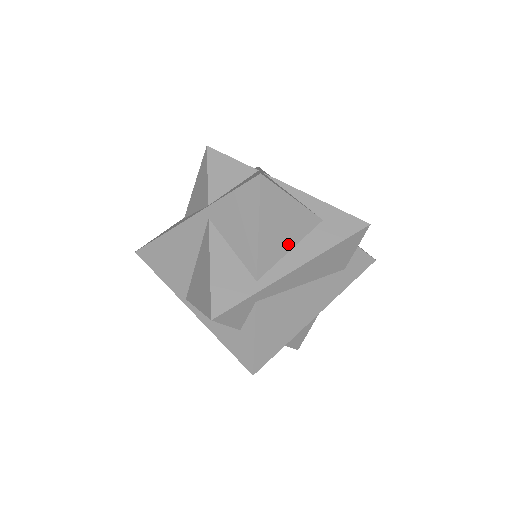
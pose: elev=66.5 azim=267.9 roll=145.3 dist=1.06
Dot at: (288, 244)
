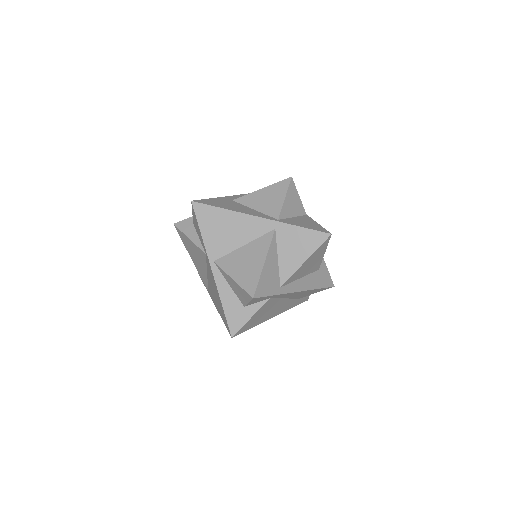
Dot at: (303, 274)
